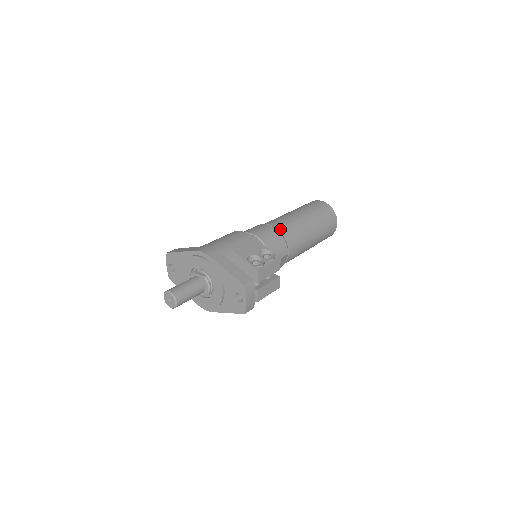
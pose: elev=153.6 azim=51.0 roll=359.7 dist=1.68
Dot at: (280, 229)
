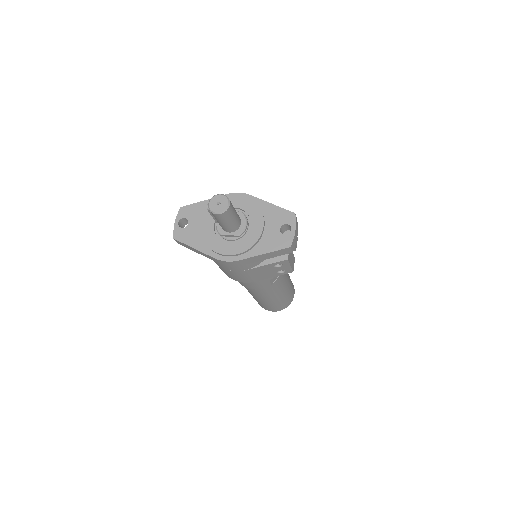
Dot at: occluded
